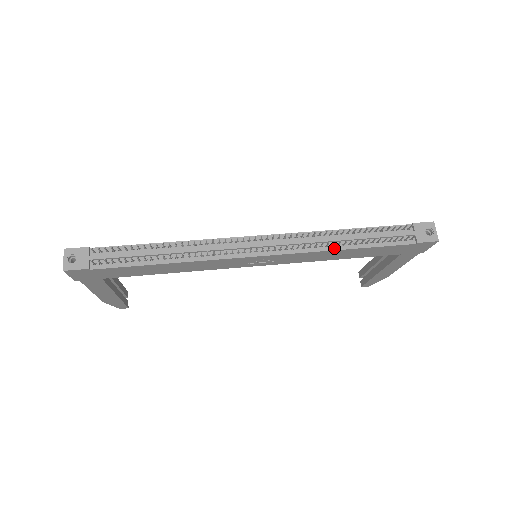
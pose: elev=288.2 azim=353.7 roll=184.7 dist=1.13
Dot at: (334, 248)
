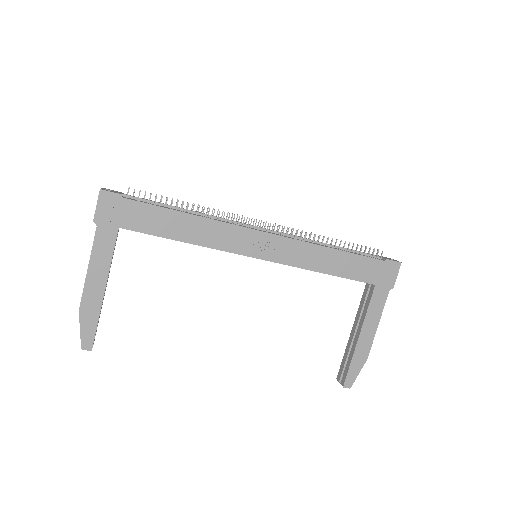
Dot at: (323, 246)
